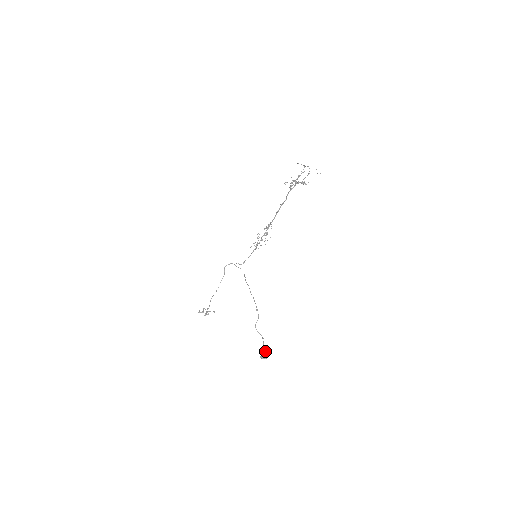
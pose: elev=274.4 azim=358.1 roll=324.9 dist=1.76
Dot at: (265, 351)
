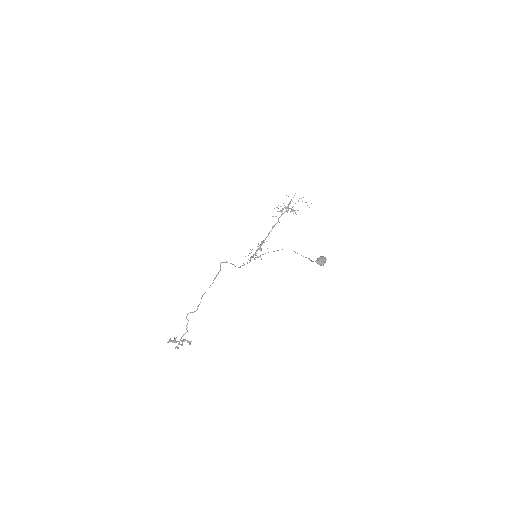
Dot at: (321, 256)
